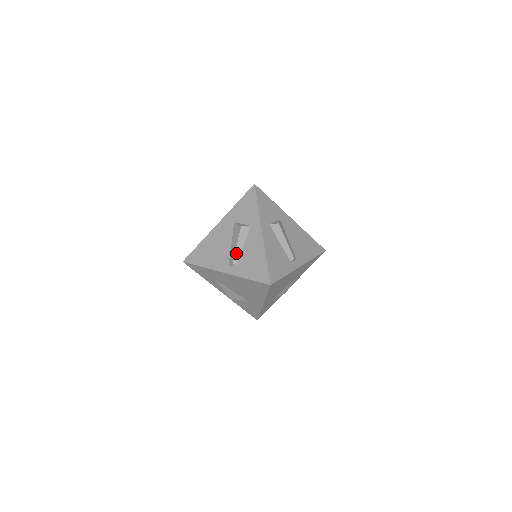
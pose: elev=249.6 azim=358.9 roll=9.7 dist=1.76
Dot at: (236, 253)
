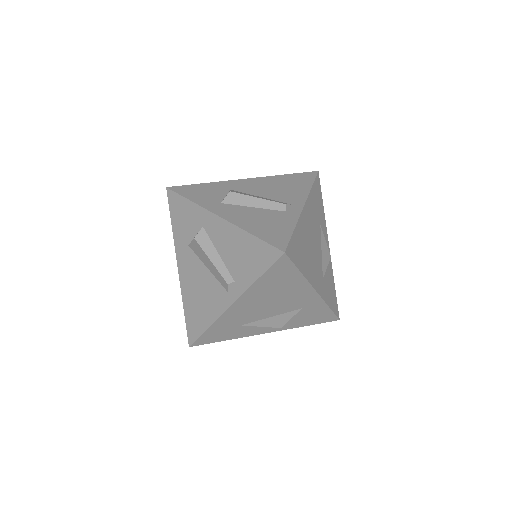
Dot at: (219, 269)
